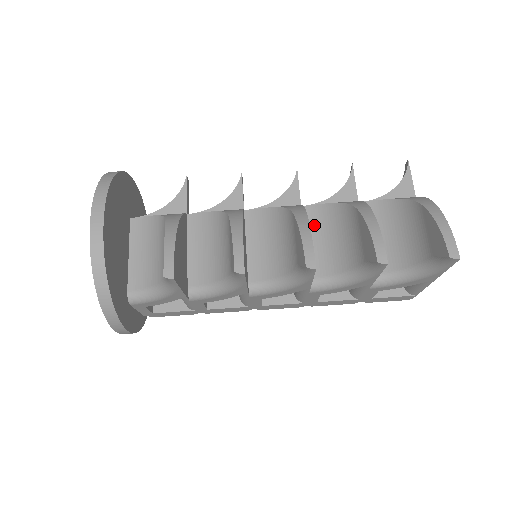
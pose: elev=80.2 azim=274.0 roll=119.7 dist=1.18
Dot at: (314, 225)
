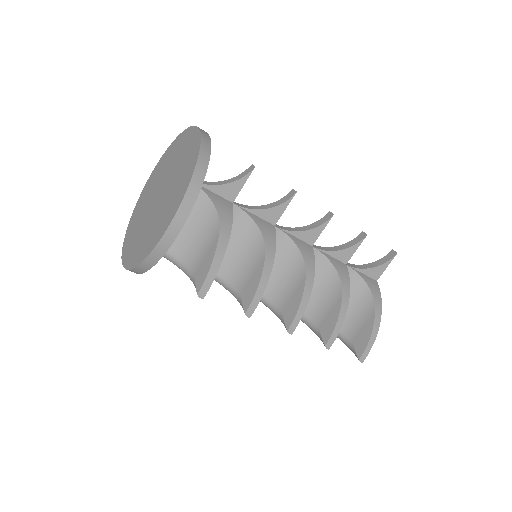
Dot at: occluded
